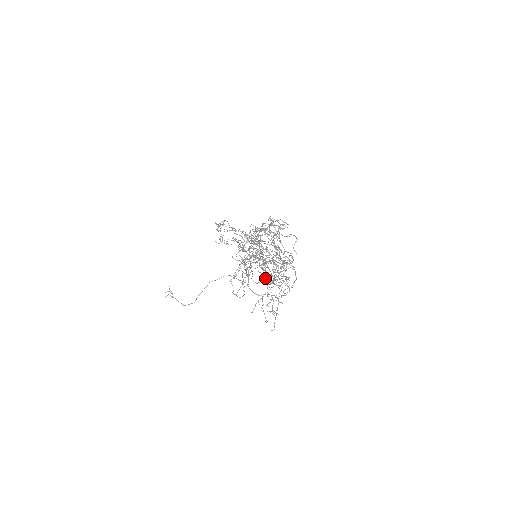
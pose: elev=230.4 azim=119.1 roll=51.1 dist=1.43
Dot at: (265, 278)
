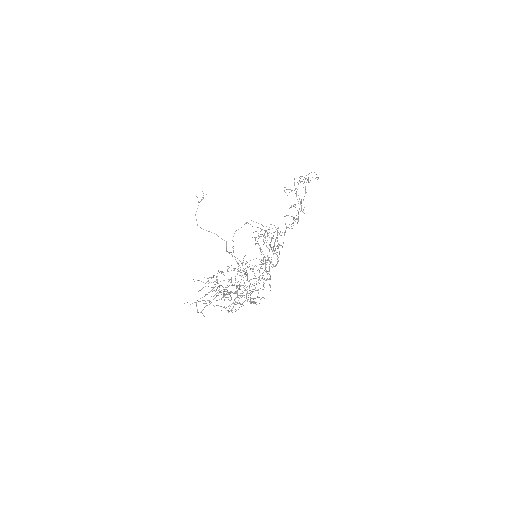
Dot at: (210, 301)
